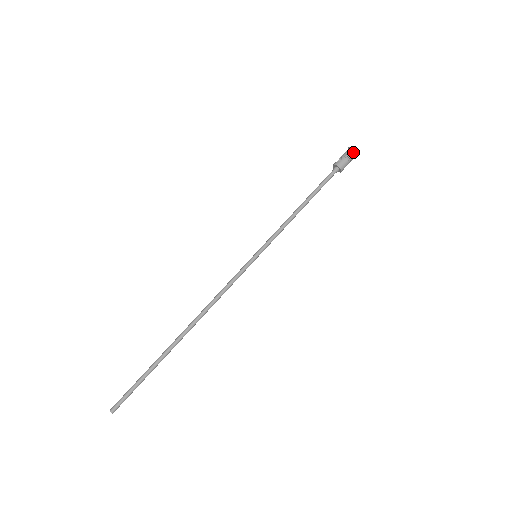
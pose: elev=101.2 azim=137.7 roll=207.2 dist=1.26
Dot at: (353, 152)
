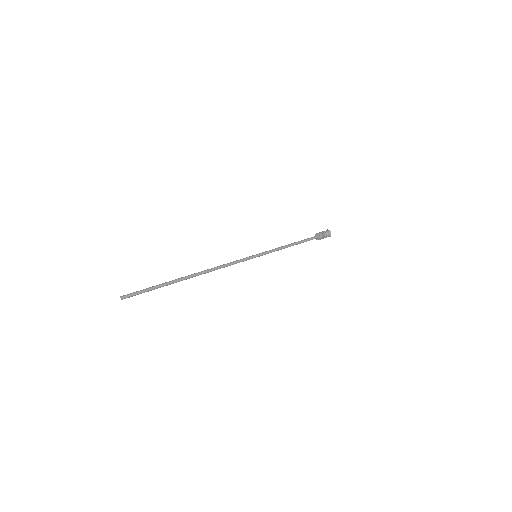
Dot at: (326, 231)
